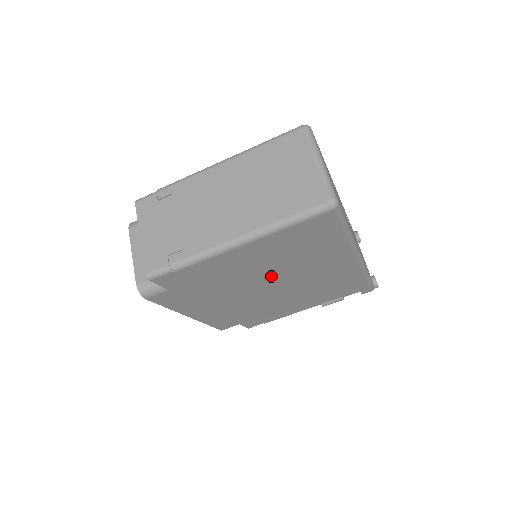
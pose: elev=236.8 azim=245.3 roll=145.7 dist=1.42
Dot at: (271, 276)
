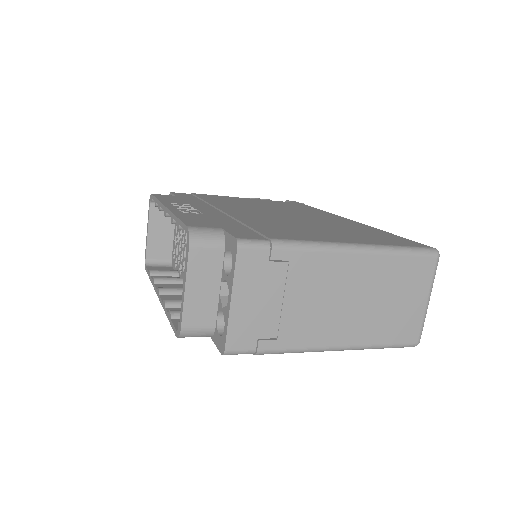
Dot at: occluded
